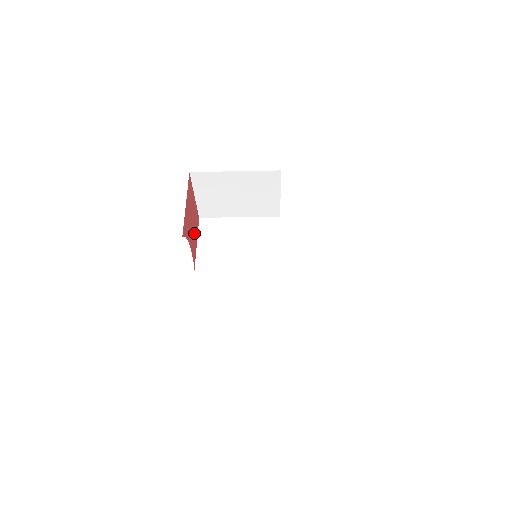
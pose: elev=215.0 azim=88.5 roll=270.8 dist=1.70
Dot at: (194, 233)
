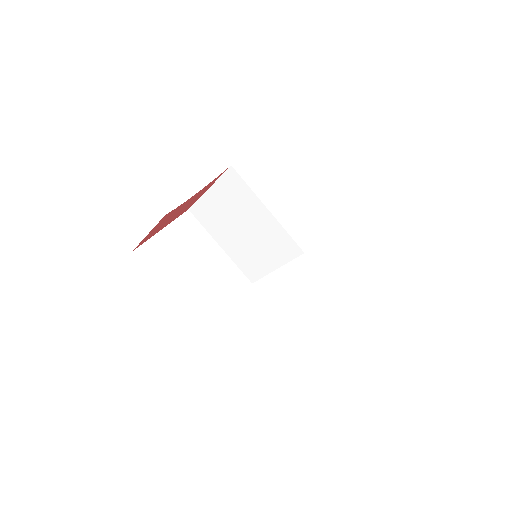
Dot at: (164, 222)
